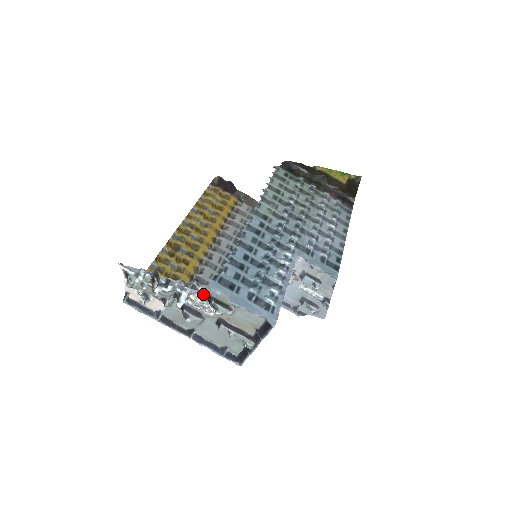
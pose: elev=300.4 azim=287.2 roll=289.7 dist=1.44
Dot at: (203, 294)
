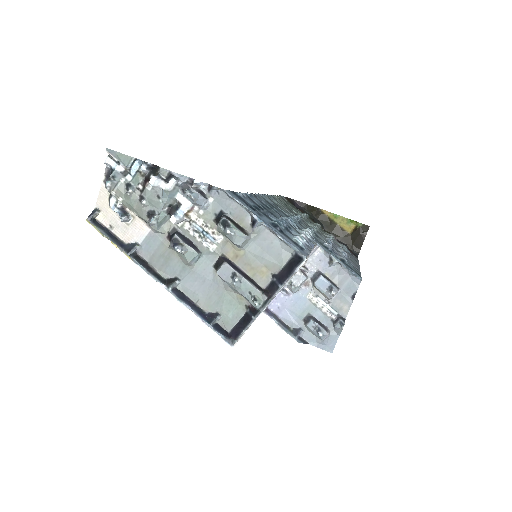
Dot at: (211, 210)
